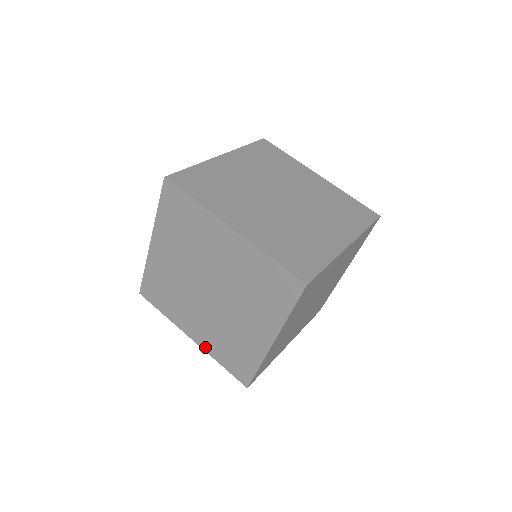
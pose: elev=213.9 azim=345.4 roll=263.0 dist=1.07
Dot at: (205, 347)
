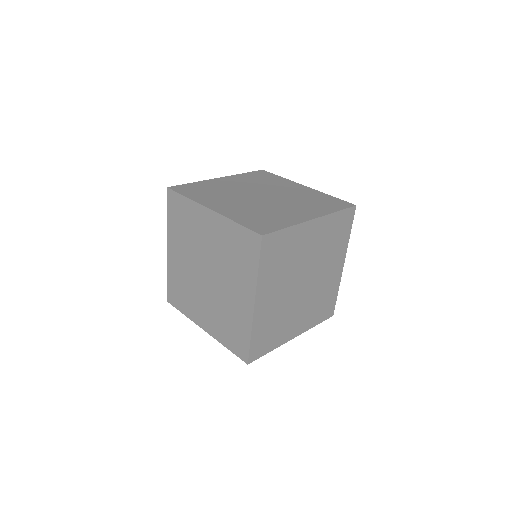
Dot at: (214, 334)
